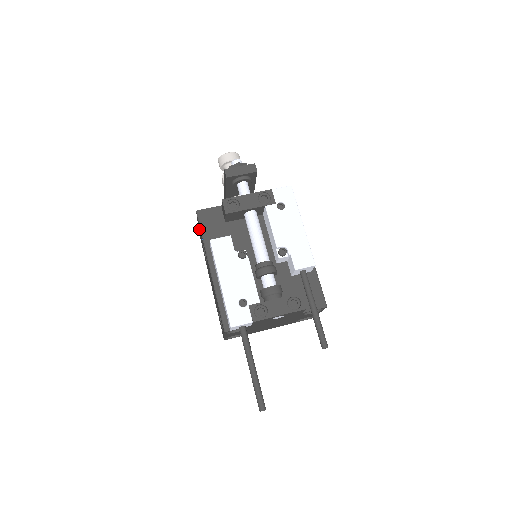
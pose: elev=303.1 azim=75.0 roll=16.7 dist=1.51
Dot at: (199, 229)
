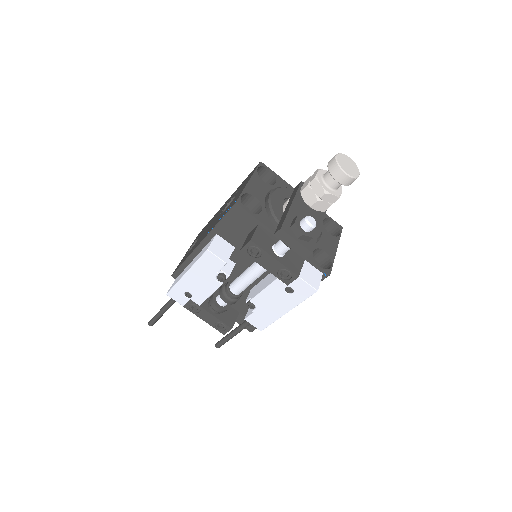
Dot at: (240, 192)
